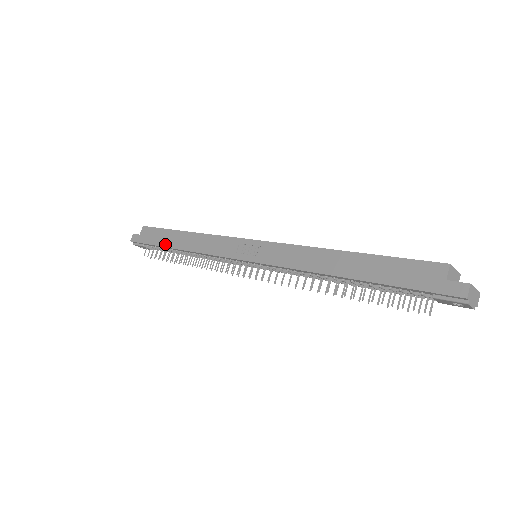
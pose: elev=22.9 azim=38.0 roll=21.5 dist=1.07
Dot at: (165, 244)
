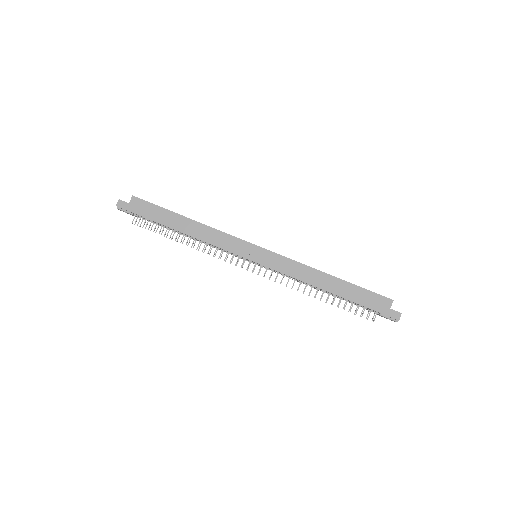
Dot at: (165, 223)
